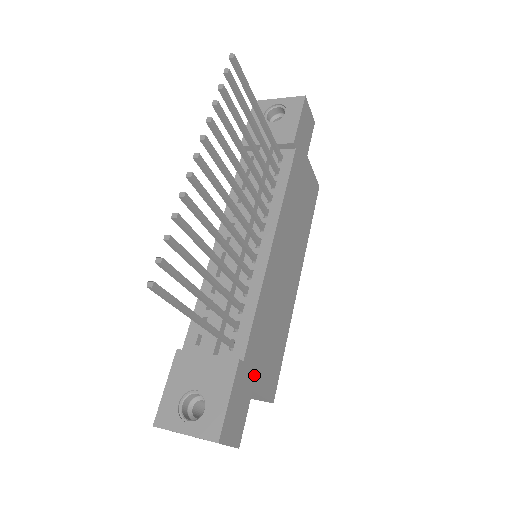
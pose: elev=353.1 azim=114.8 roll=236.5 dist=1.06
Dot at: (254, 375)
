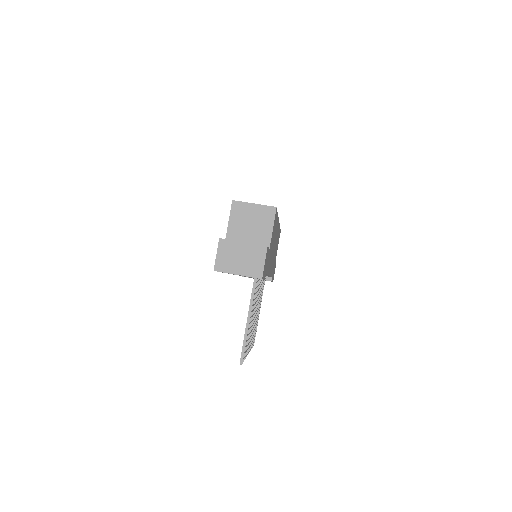
Dot at: occluded
